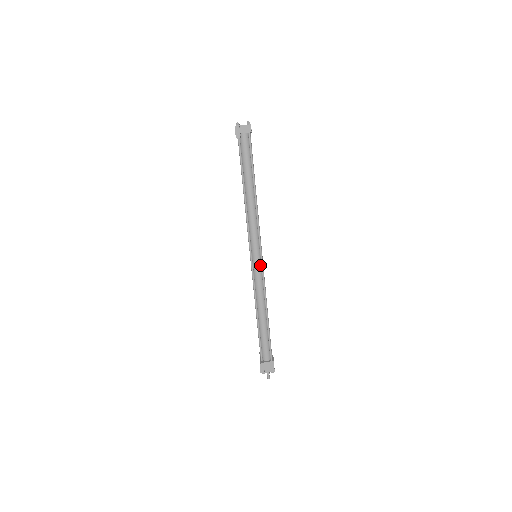
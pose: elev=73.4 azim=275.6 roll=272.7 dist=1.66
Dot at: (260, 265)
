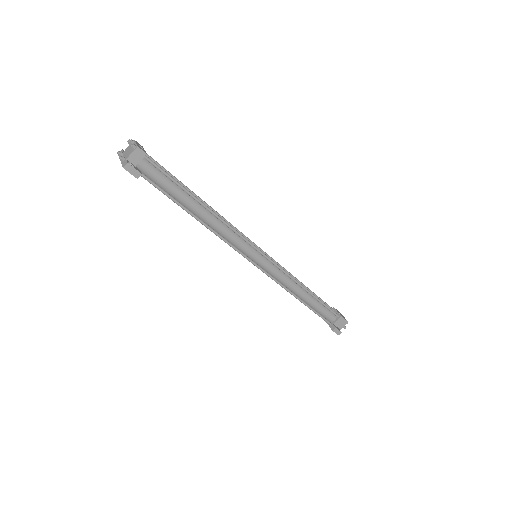
Dot at: (267, 261)
